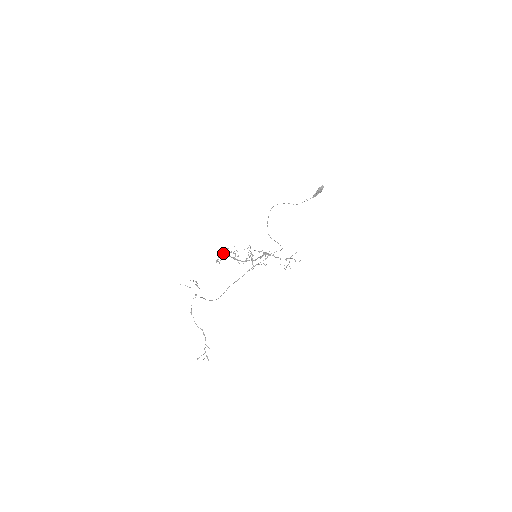
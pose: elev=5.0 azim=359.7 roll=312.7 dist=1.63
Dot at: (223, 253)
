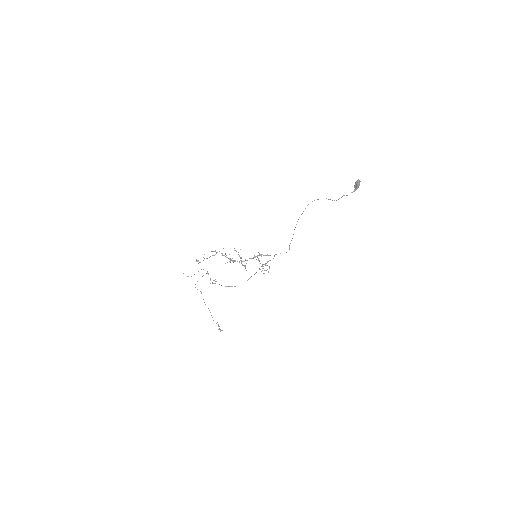
Dot at: occluded
